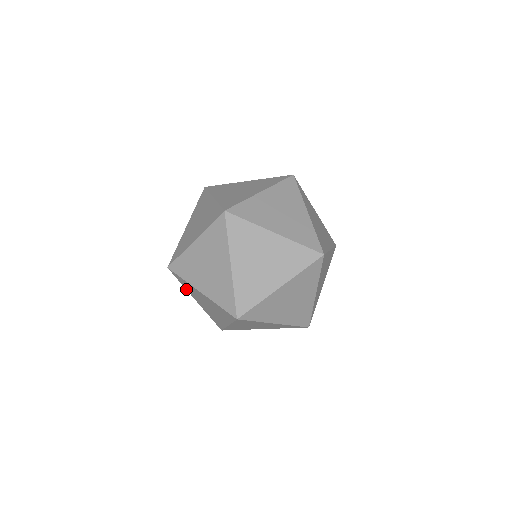
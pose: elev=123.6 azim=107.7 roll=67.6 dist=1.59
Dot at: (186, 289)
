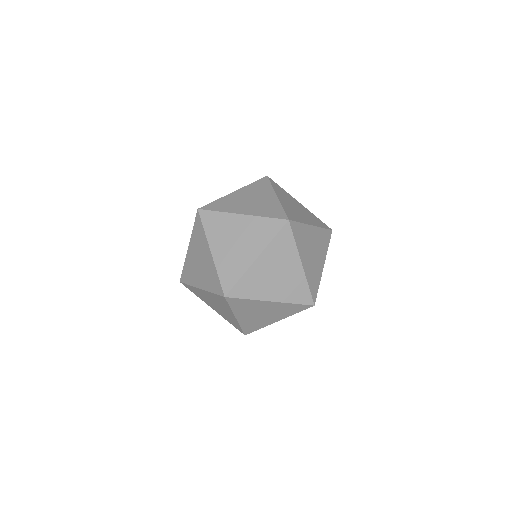
Dot at: occluded
